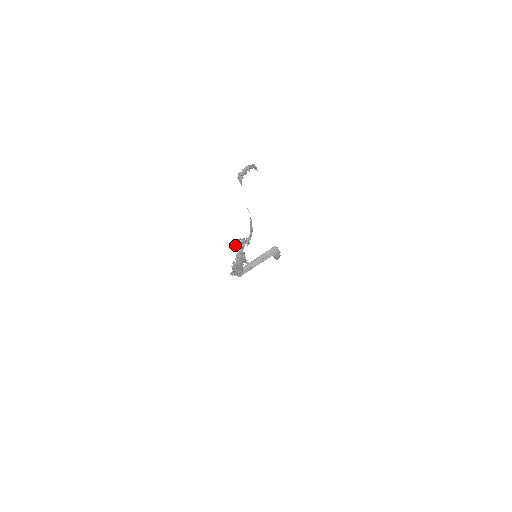
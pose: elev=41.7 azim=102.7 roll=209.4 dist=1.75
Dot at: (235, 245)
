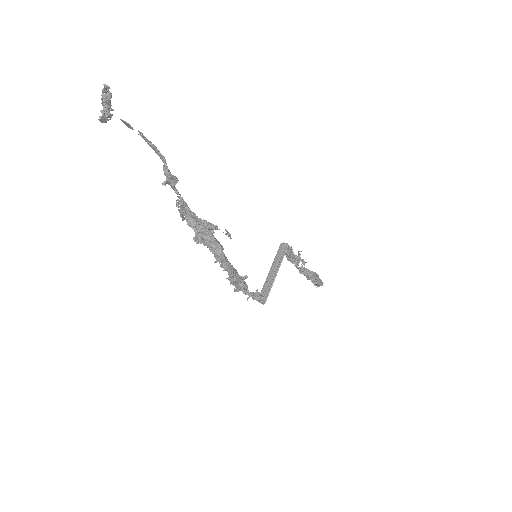
Dot at: occluded
